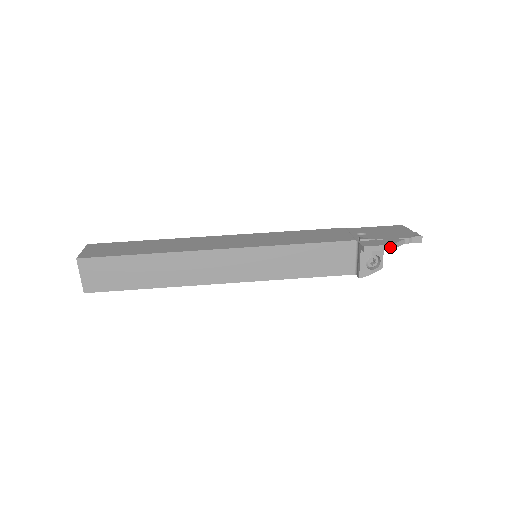
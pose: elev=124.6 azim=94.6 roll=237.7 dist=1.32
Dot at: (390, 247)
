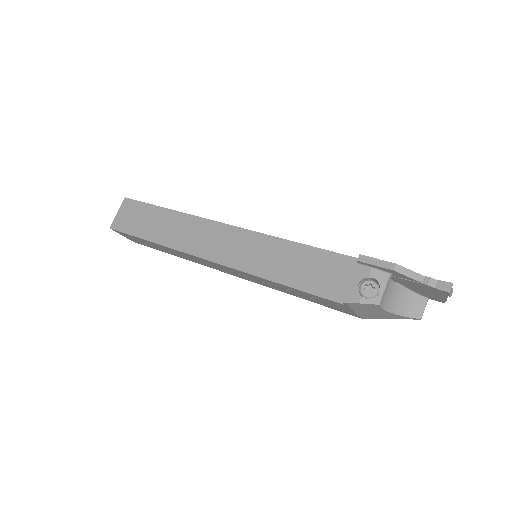
Dot at: (393, 266)
